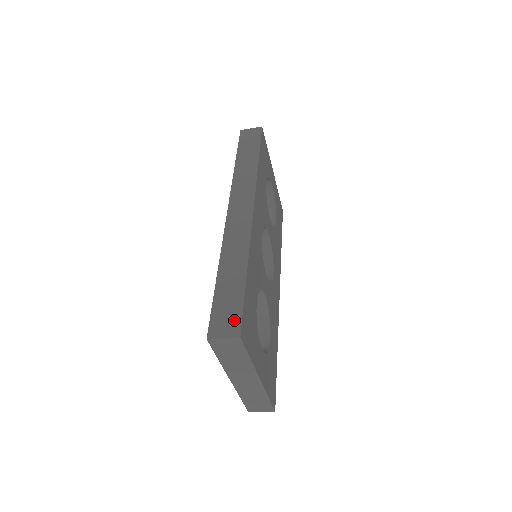
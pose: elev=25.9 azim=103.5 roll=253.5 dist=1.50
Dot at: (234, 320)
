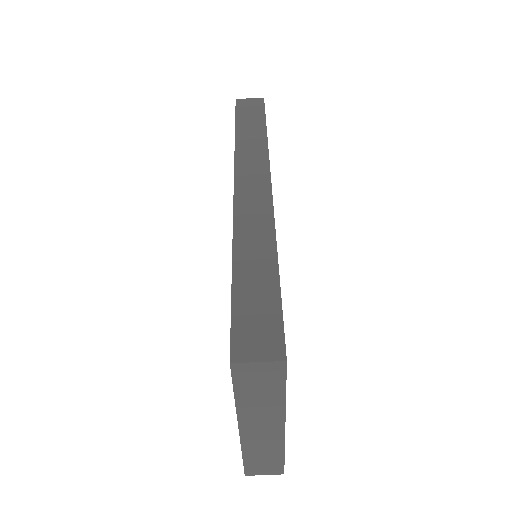
Dot at: (272, 334)
